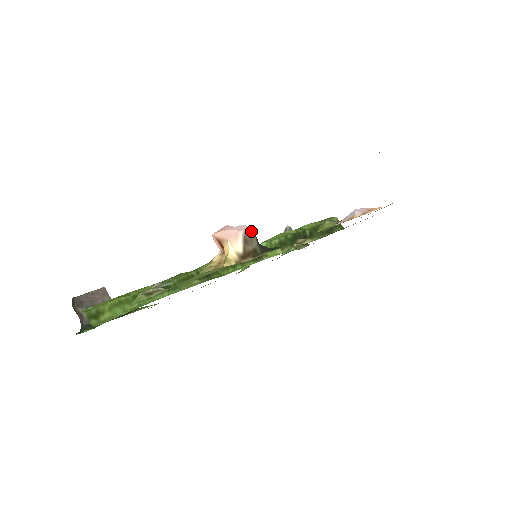
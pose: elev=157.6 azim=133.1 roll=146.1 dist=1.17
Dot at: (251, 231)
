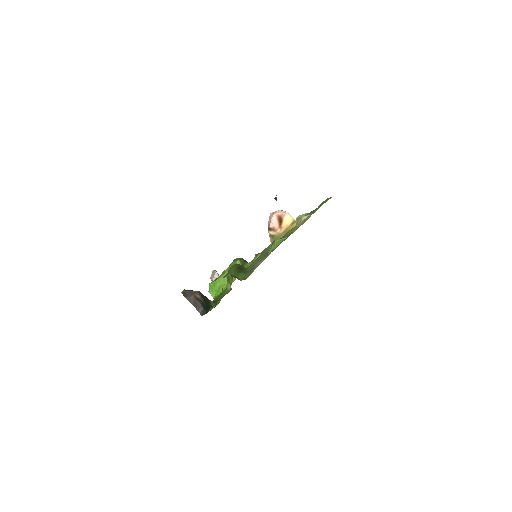
Dot at: occluded
